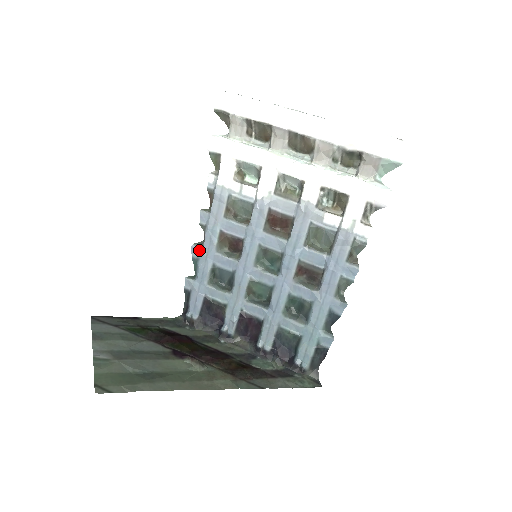
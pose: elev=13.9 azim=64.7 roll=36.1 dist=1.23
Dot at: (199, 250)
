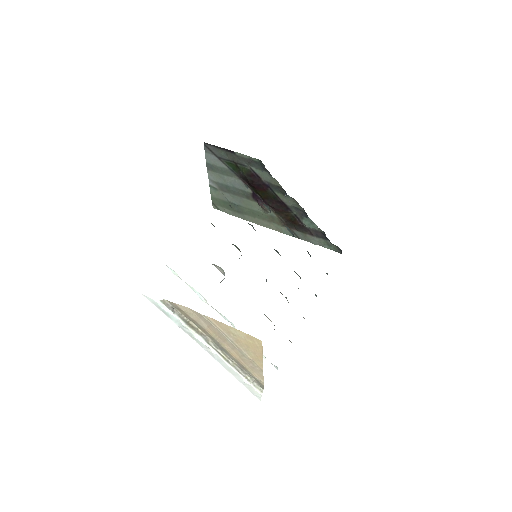
Dot at: occluded
